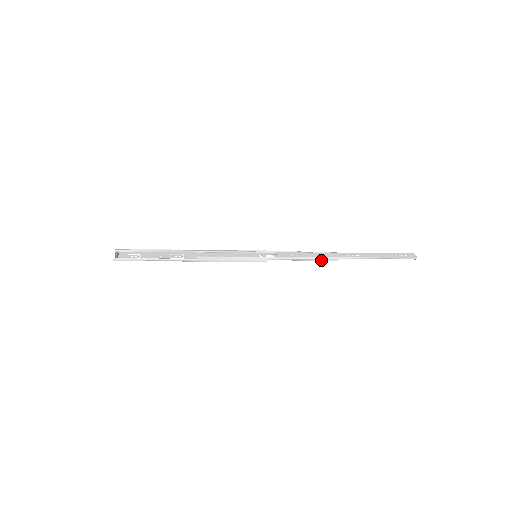
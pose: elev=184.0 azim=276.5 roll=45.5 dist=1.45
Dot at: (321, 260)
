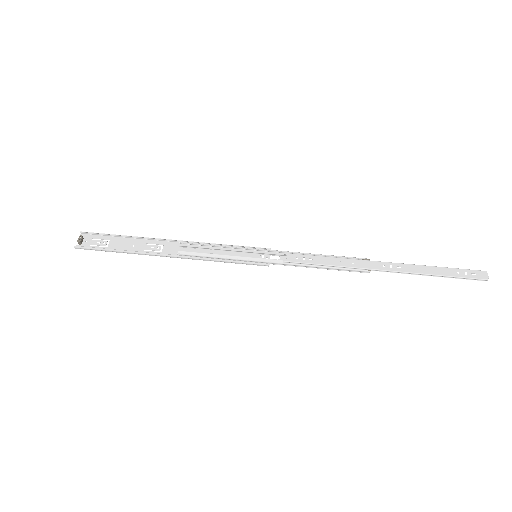
Dot at: (345, 270)
